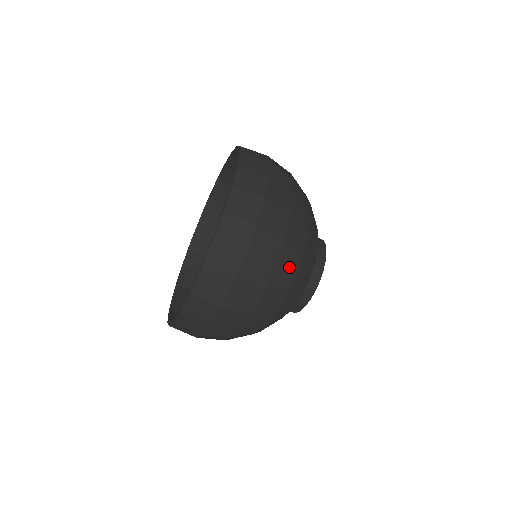
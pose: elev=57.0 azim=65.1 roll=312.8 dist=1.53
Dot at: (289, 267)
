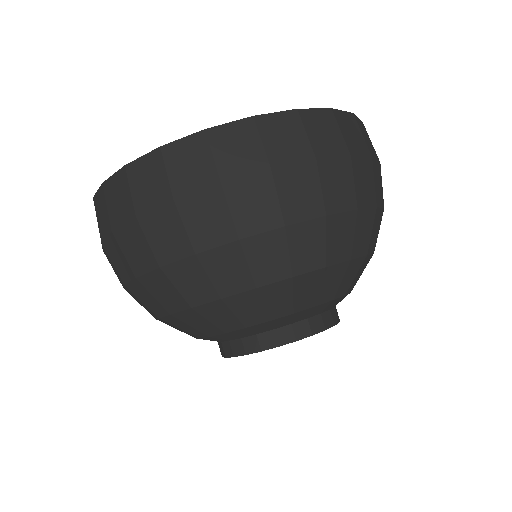
Dot at: (215, 279)
